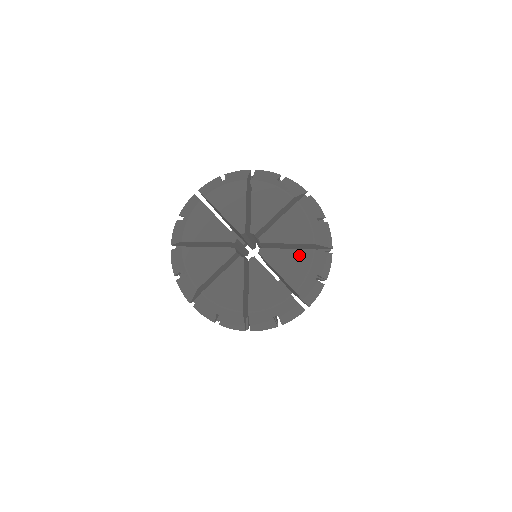
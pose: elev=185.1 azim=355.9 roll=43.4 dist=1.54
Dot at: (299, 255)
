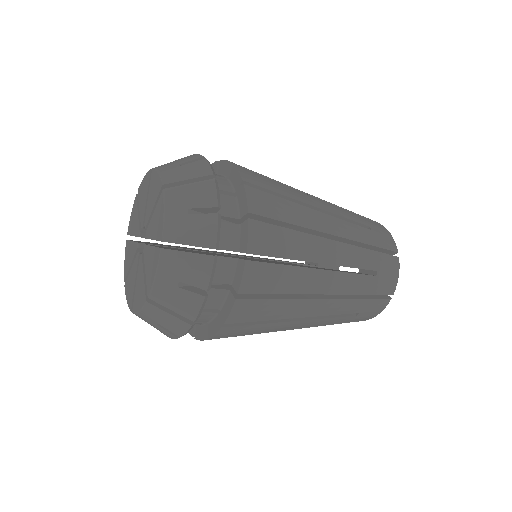
Dot at: (158, 207)
